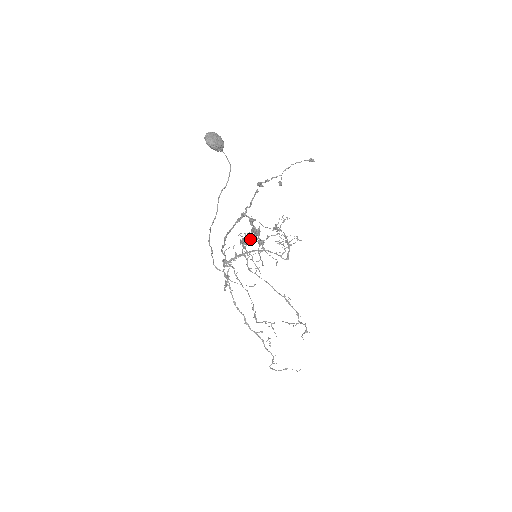
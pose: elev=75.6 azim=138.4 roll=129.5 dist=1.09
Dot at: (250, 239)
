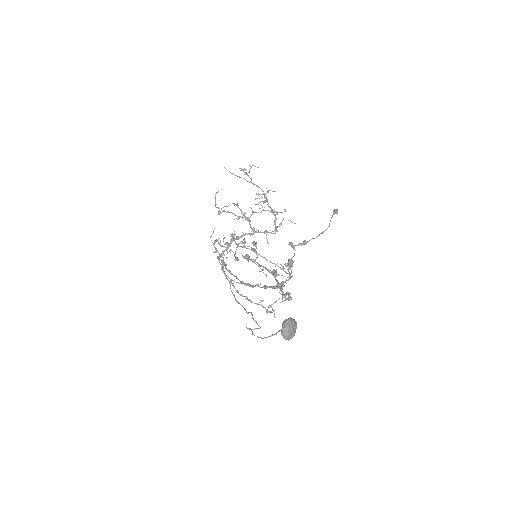
Dot at: occluded
